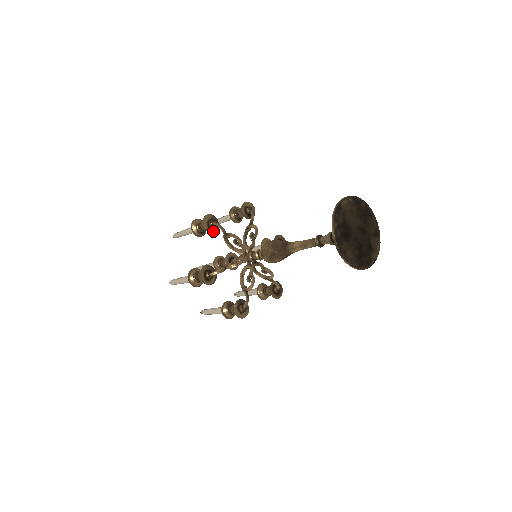
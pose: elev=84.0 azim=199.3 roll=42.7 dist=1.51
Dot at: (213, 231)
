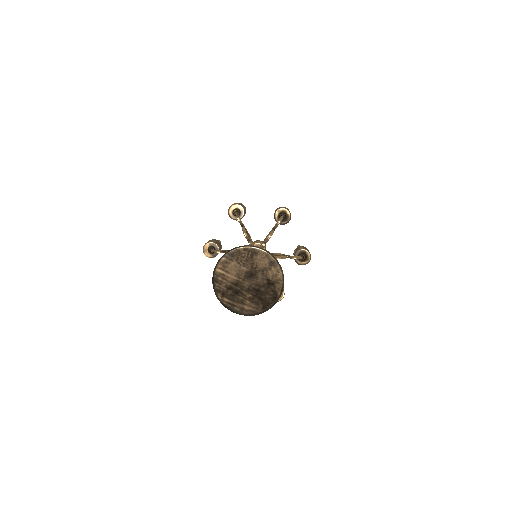
Dot at: (216, 254)
